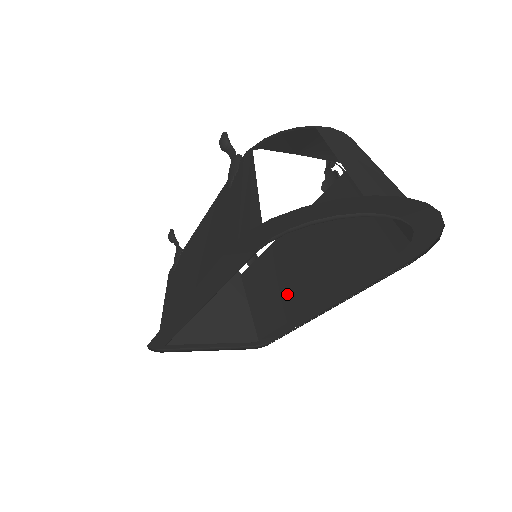
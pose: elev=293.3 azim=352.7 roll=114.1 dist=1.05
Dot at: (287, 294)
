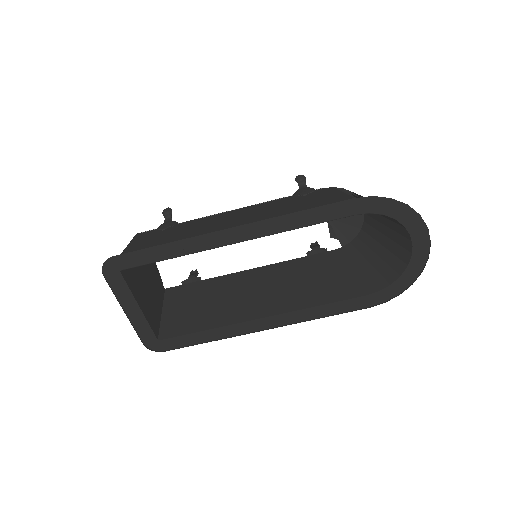
Dot at: (230, 309)
